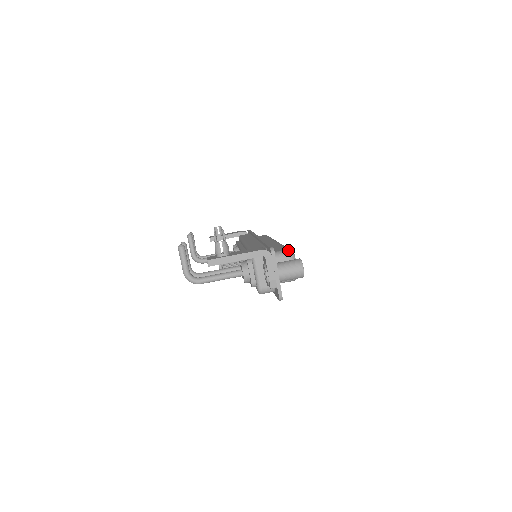
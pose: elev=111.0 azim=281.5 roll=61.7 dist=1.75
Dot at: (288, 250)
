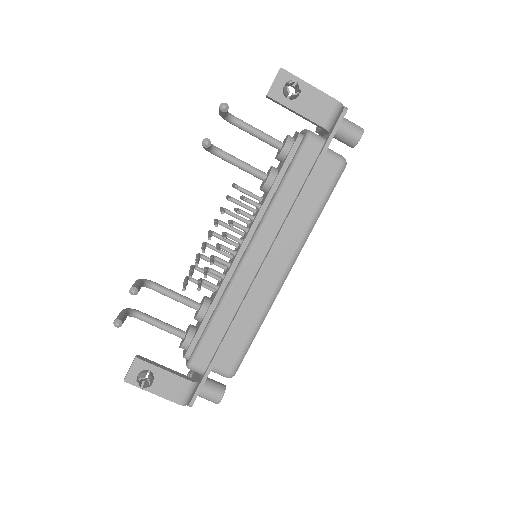
Dot at: (228, 376)
